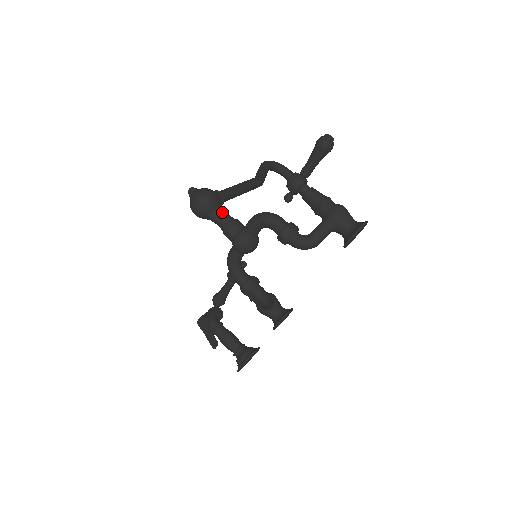
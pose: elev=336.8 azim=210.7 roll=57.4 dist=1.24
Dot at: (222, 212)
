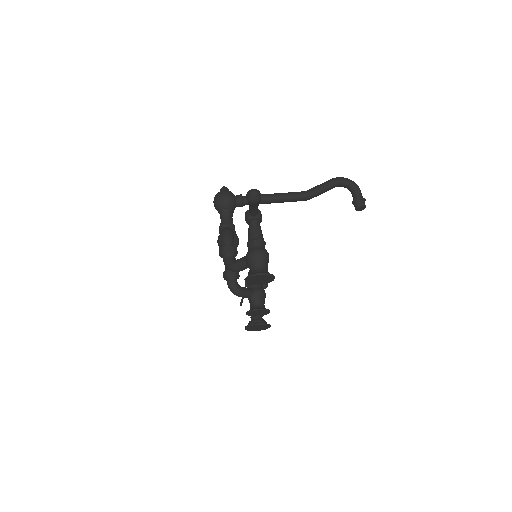
Dot at: (224, 214)
